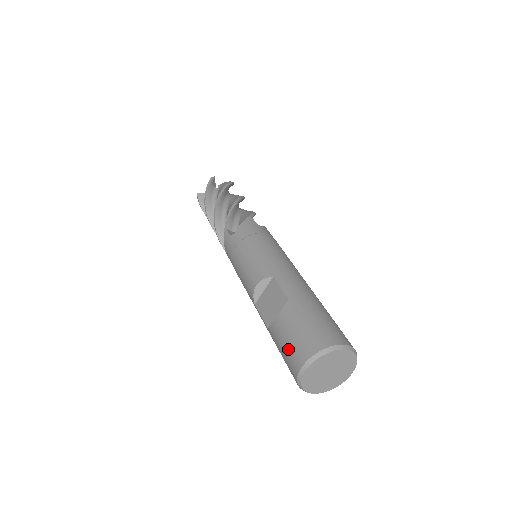
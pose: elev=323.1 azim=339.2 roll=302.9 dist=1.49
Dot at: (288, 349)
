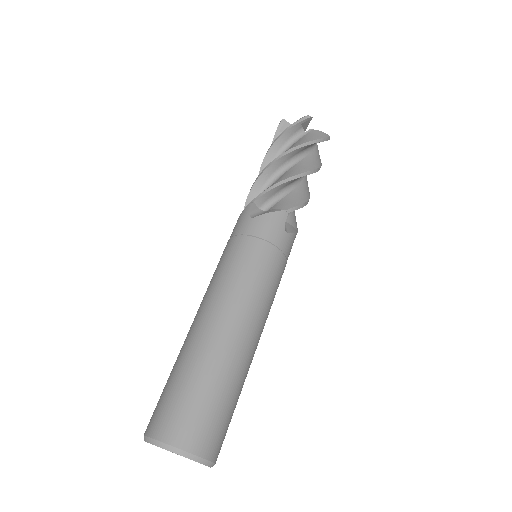
Dot at: occluded
